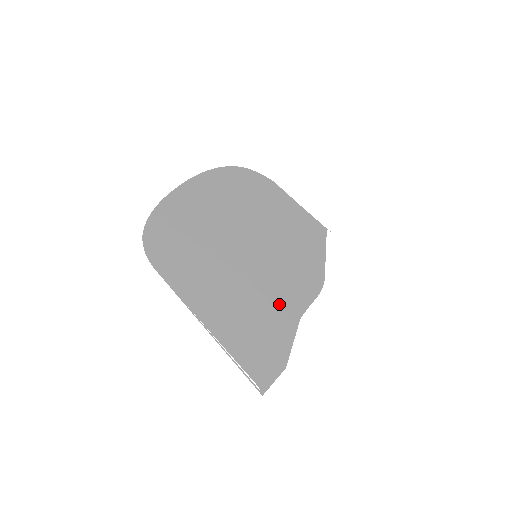
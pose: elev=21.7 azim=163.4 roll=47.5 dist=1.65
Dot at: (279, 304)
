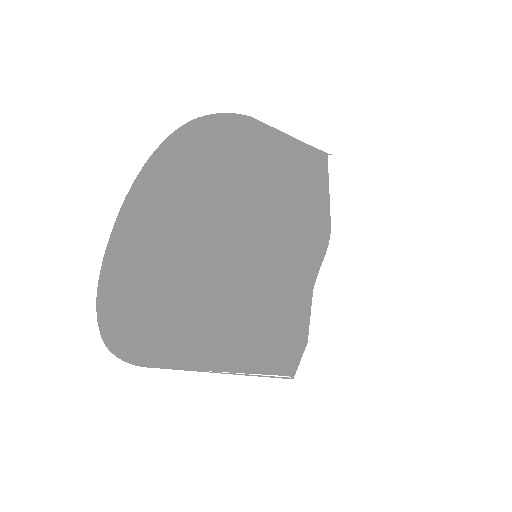
Dot at: (291, 291)
